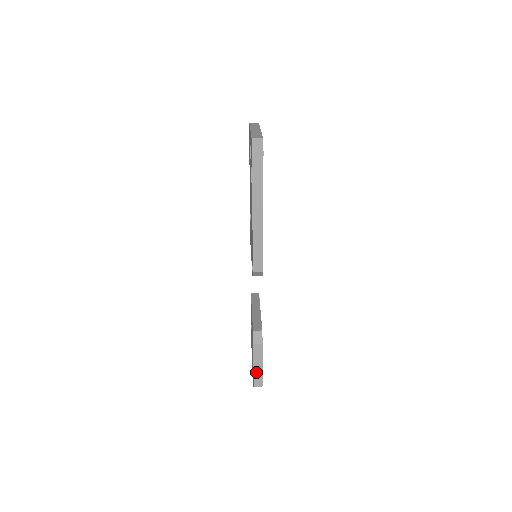
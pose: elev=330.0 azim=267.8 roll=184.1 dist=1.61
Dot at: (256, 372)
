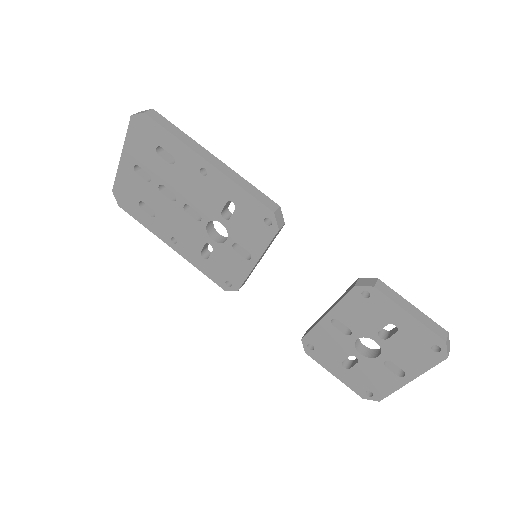
Dot at: (421, 320)
